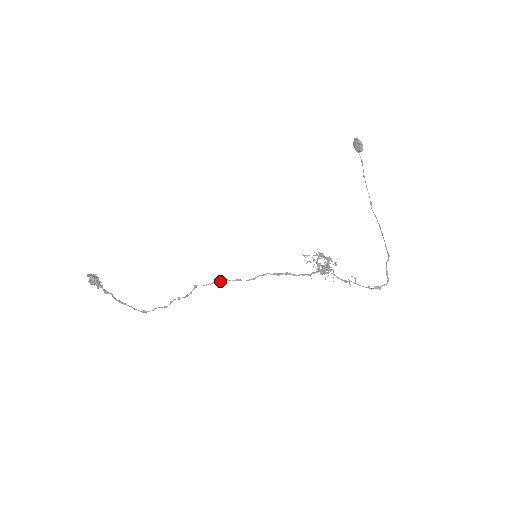
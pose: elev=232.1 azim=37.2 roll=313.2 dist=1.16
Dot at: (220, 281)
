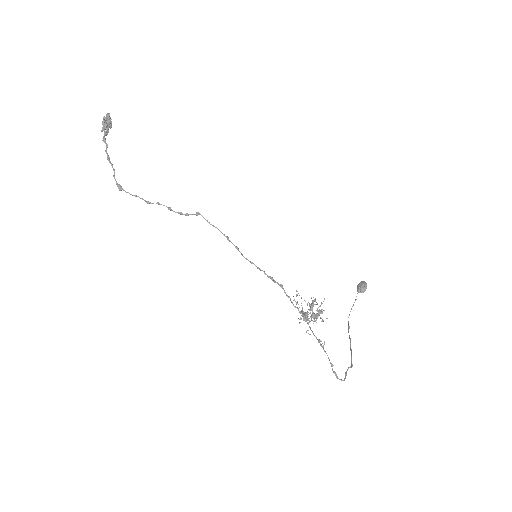
Dot at: occluded
